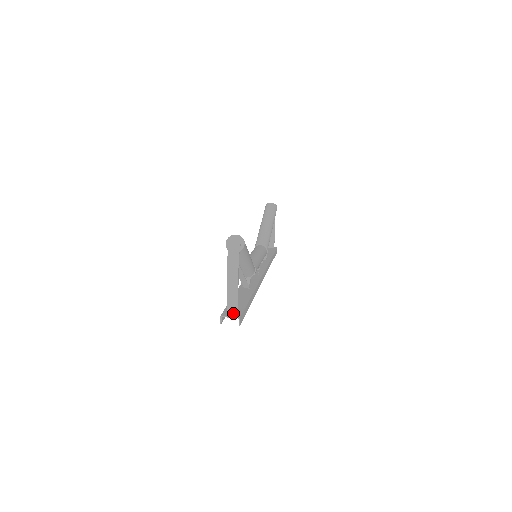
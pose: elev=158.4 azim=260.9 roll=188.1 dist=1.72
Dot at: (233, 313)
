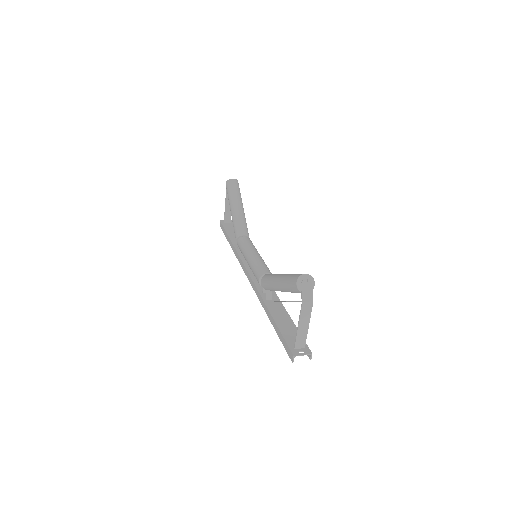
Dot at: (300, 348)
